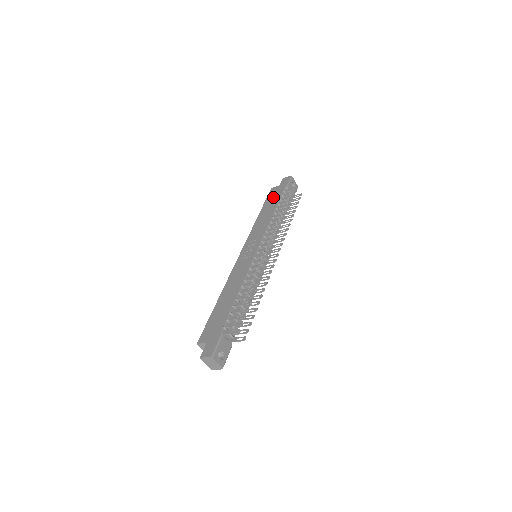
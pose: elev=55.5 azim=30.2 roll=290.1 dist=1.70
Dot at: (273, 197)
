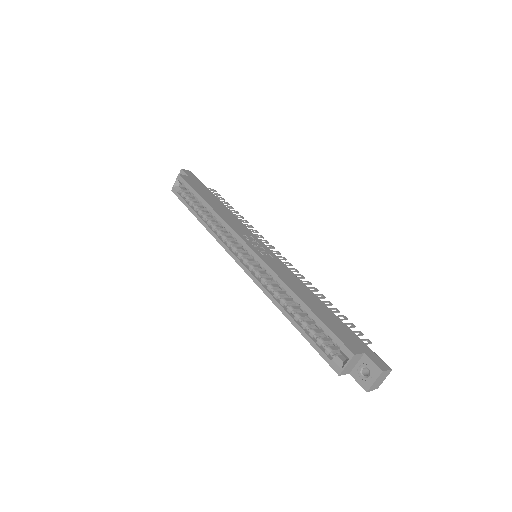
Dot at: (201, 188)
